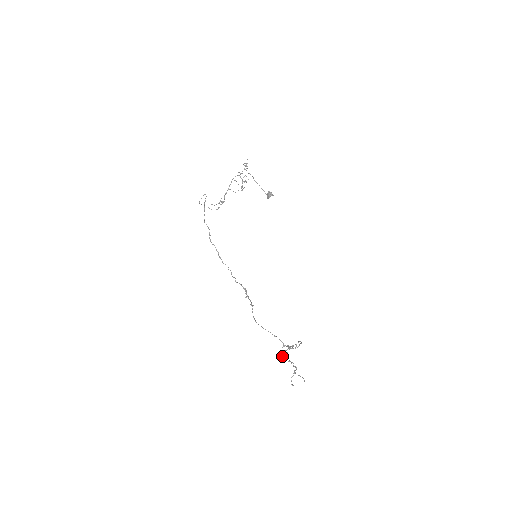
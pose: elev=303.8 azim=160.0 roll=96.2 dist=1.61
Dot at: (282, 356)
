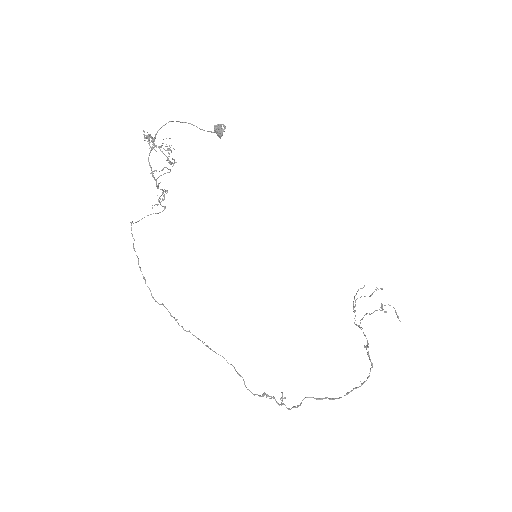
Dot at: occluded
